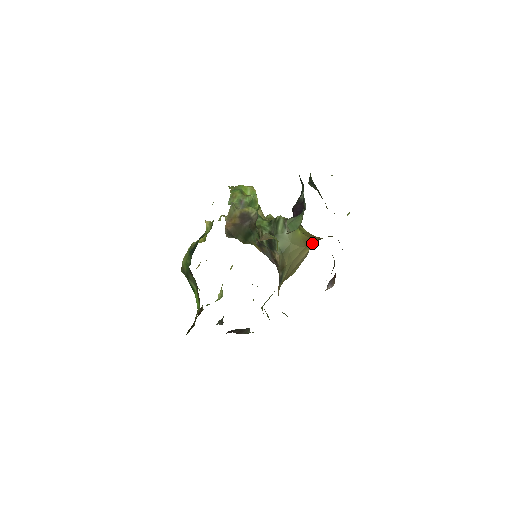
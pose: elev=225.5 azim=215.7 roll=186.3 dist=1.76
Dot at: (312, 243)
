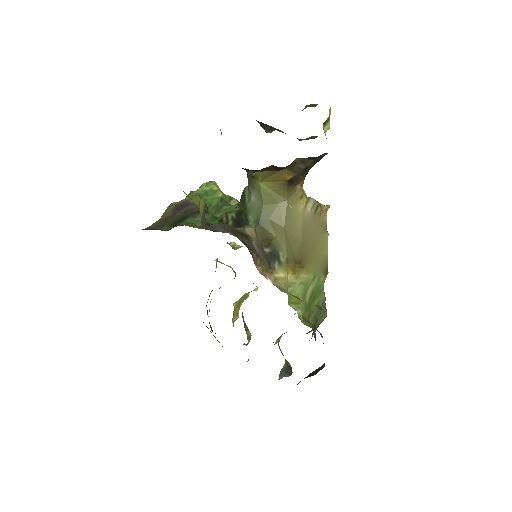
Dot at: (293, 188)
